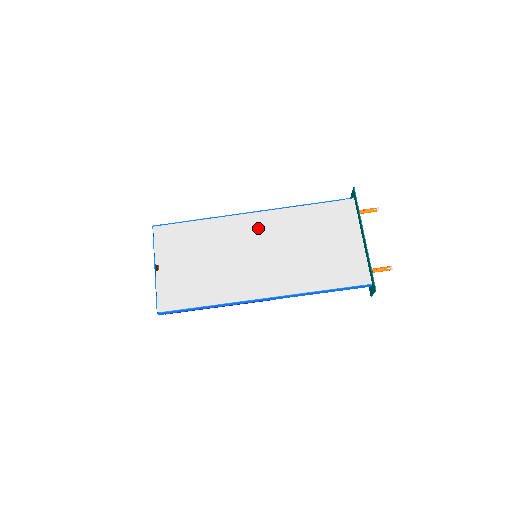
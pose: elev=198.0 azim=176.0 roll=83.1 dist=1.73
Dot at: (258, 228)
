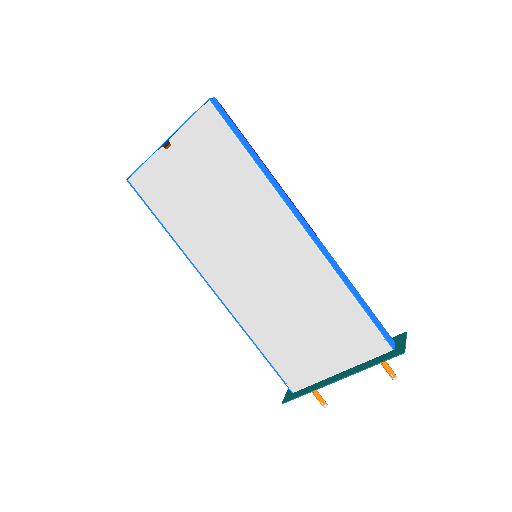
Dot at: (287, 247)
